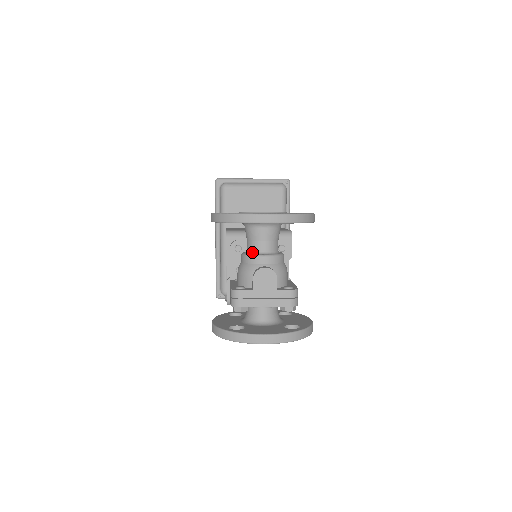
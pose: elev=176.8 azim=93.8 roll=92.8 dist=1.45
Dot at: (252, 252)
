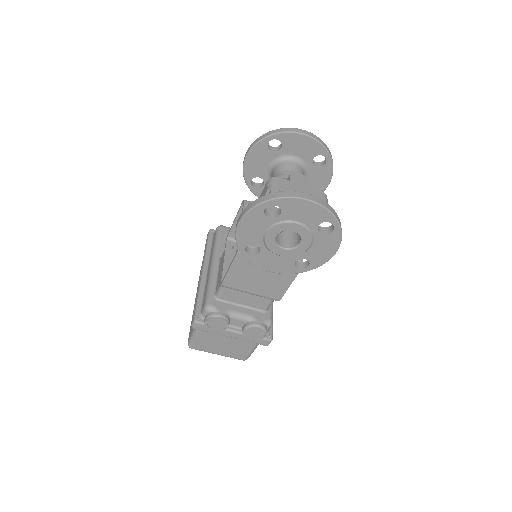
Dot at: occluded
